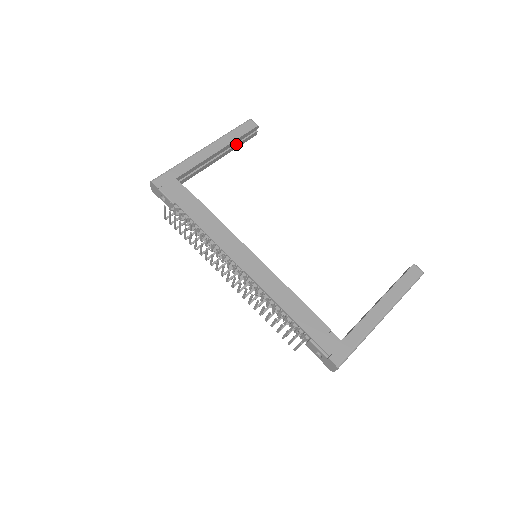
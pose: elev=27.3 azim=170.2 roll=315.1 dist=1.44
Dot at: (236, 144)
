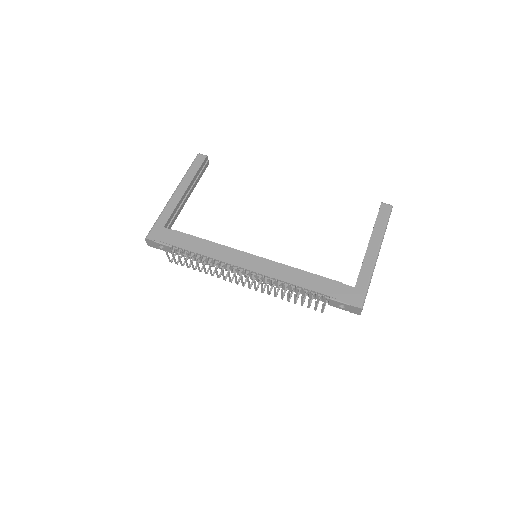
Dot at: (197, 178)
